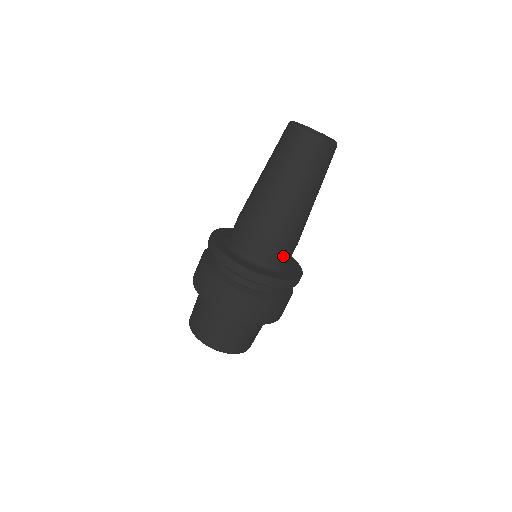
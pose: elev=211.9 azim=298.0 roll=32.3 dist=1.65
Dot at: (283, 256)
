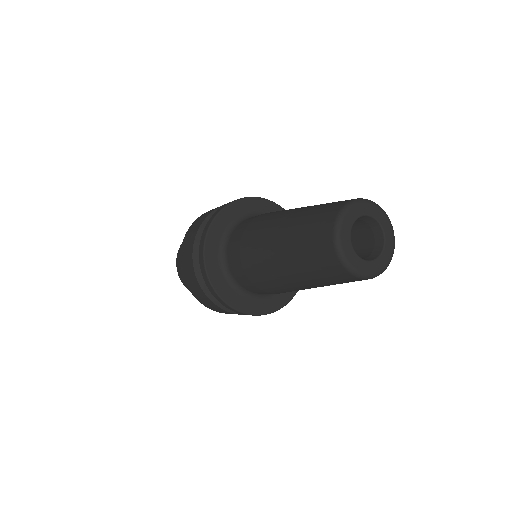
Dot at: occluded
